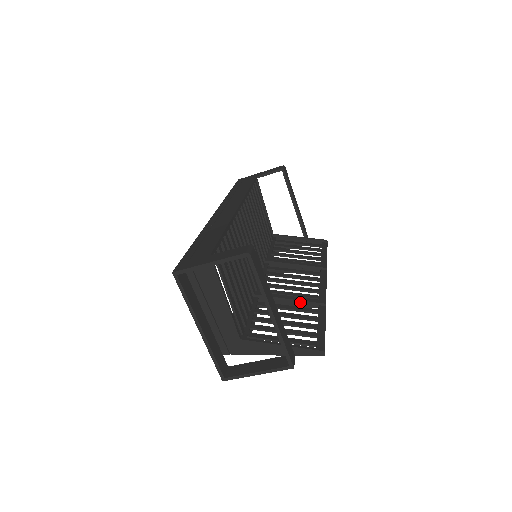
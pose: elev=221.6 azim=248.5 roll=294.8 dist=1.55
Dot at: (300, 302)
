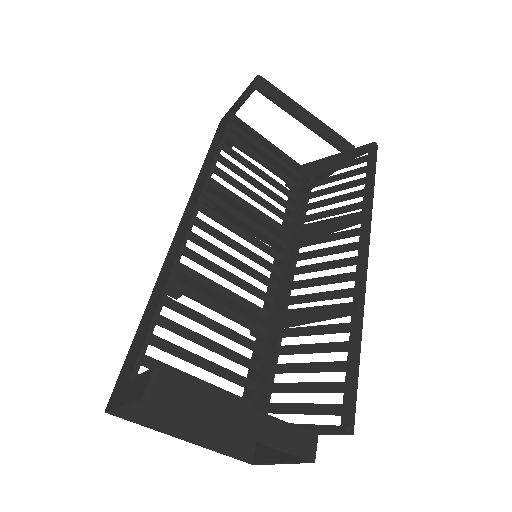
Dot at: (325, 314)
